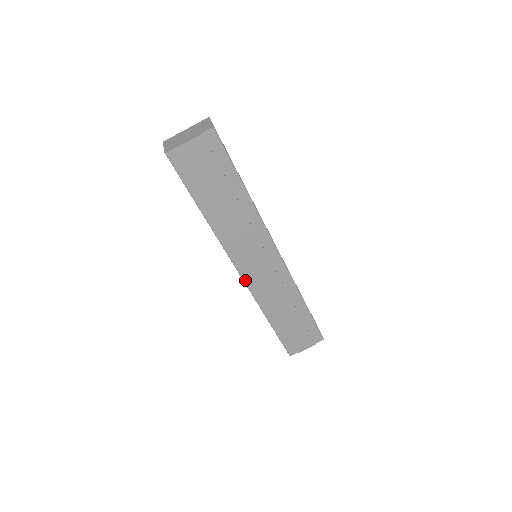
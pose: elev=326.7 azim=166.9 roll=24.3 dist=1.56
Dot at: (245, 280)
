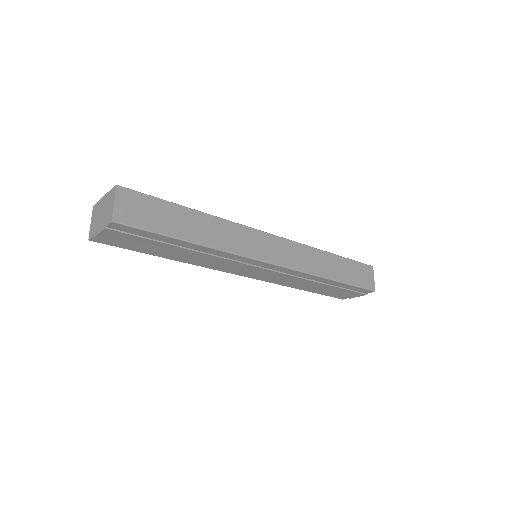
Dot at: (251, 277)
